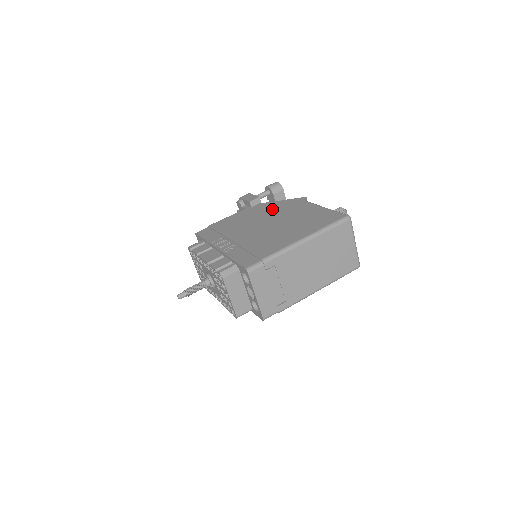
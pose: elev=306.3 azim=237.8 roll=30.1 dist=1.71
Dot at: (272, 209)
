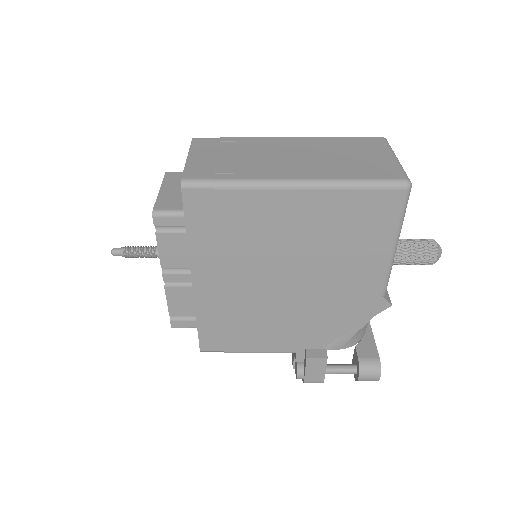
Dot at: occluded
